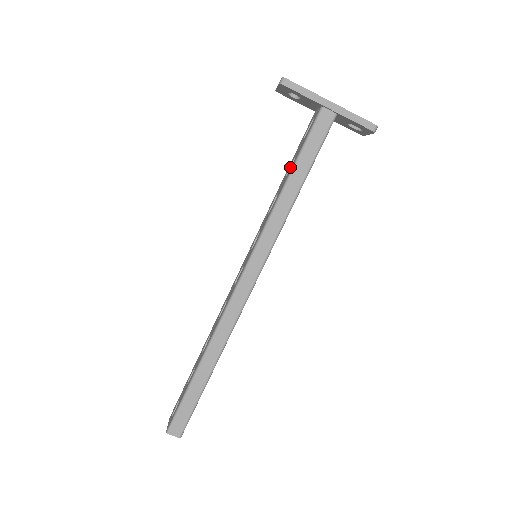
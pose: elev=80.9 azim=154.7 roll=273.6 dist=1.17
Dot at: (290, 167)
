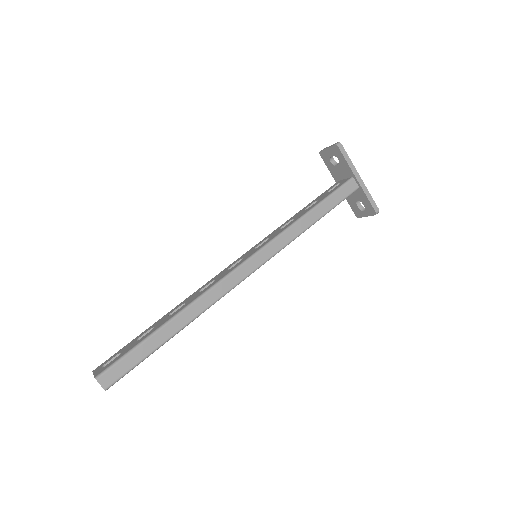
Dot at: (309, 206)
